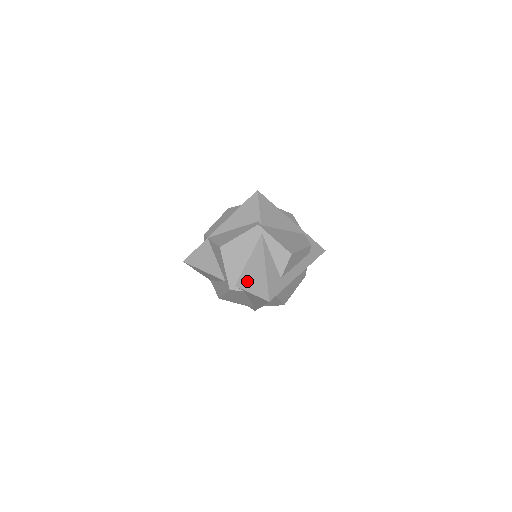
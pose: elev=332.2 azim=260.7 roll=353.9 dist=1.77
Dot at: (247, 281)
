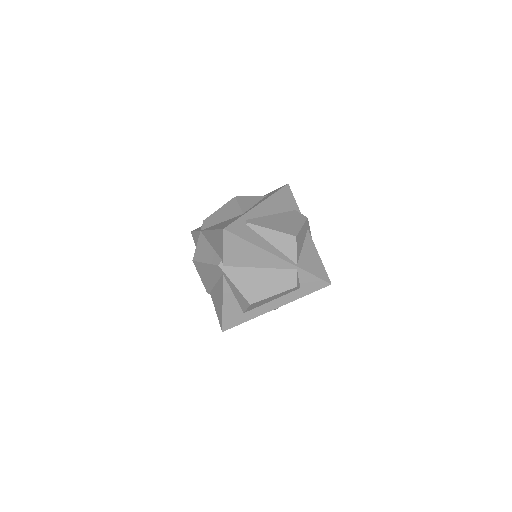
Dot at: (214, 299)
